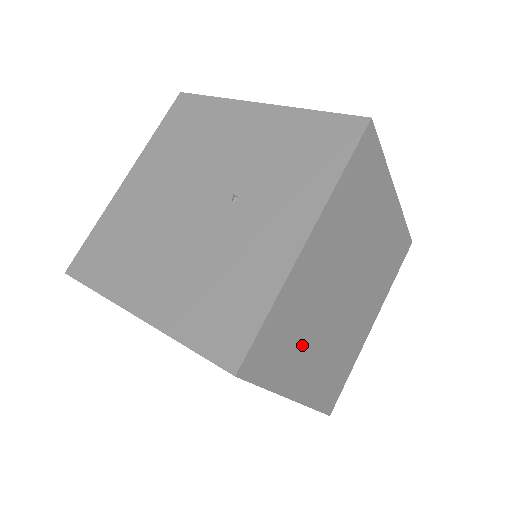
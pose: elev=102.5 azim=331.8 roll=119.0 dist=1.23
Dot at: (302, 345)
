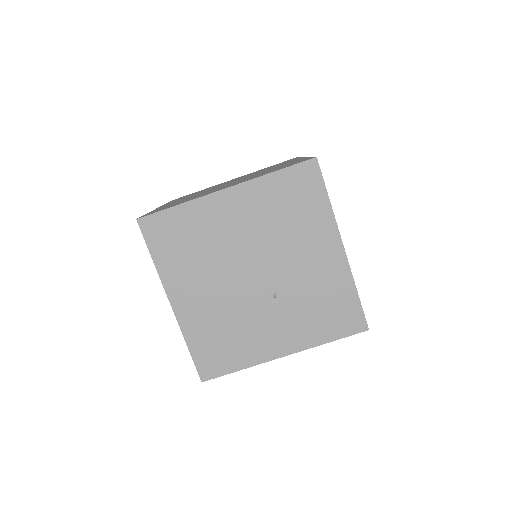
Dot at: occluded
